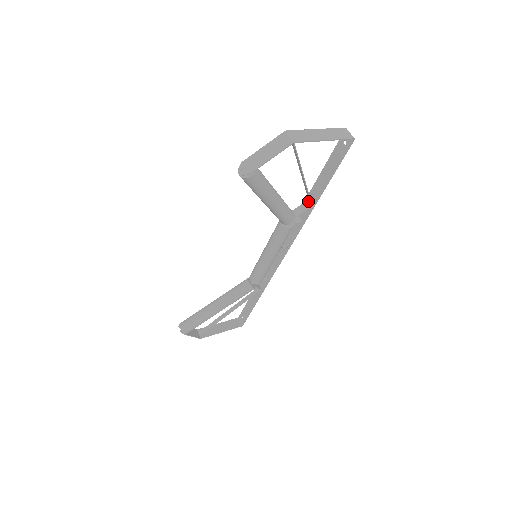
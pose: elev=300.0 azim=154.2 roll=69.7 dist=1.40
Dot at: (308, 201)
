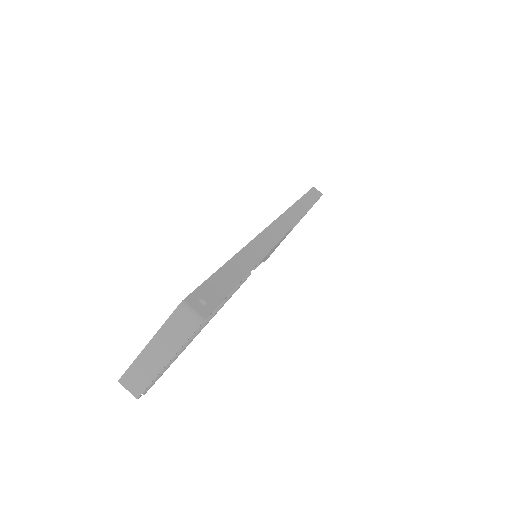
Dot at: (247, 253)
